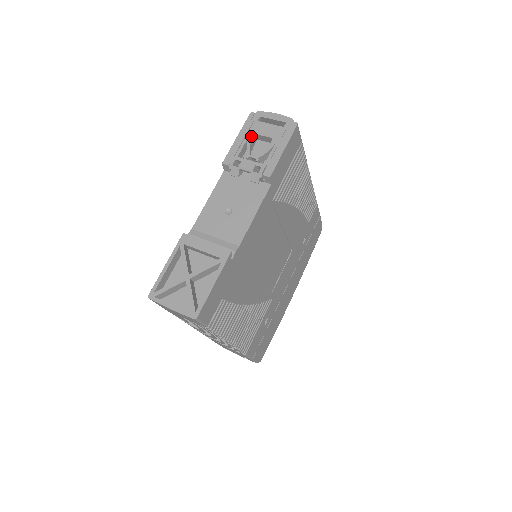
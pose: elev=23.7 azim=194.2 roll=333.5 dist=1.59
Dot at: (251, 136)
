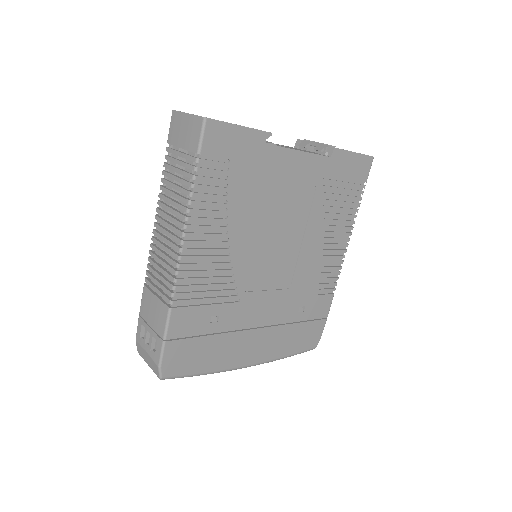
Dot at: occluded
